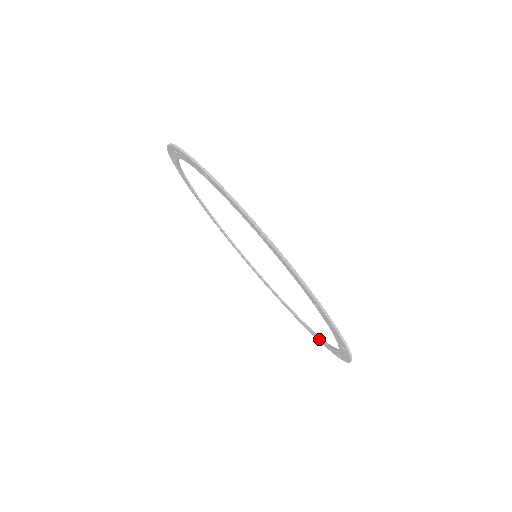
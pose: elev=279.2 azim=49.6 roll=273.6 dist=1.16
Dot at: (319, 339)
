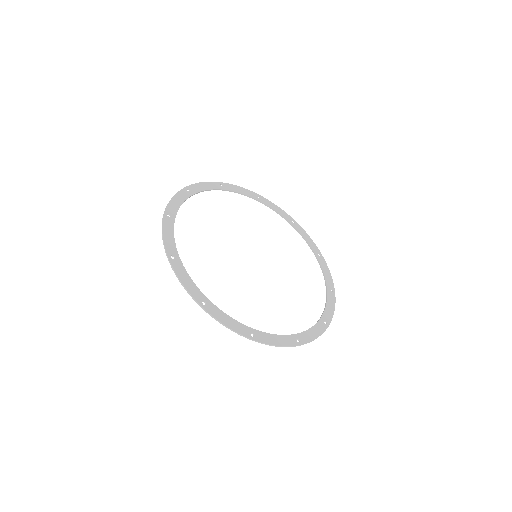
Dot at: (319, 261)
